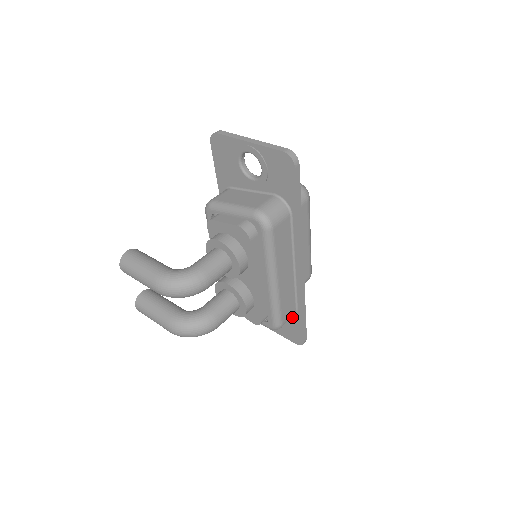
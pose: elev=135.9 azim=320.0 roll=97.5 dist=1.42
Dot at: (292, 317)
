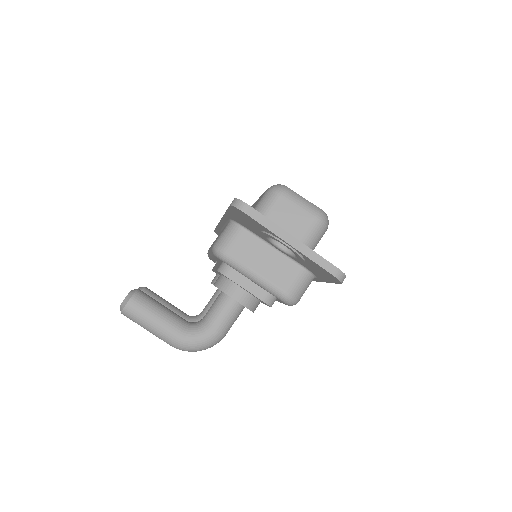
Dot at: occluded
